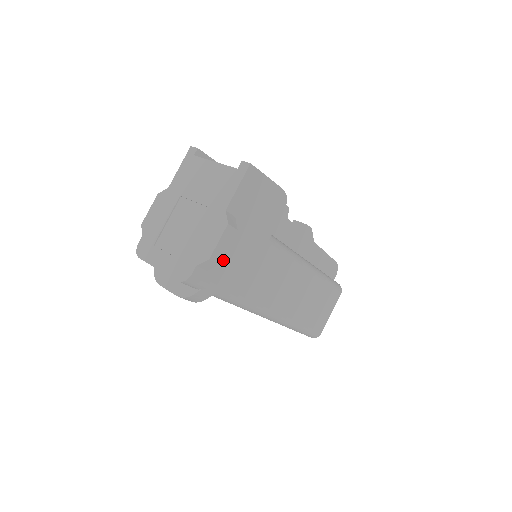
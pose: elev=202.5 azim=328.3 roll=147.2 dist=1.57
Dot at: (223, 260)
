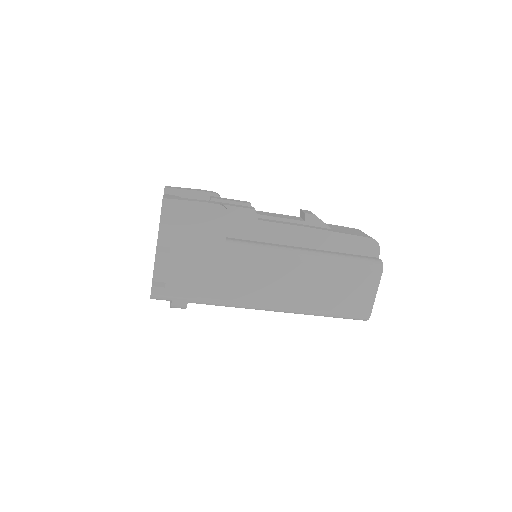
Dot at: (178, 276)
